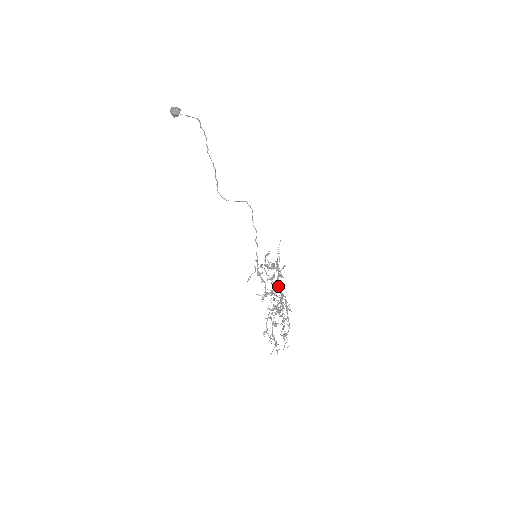
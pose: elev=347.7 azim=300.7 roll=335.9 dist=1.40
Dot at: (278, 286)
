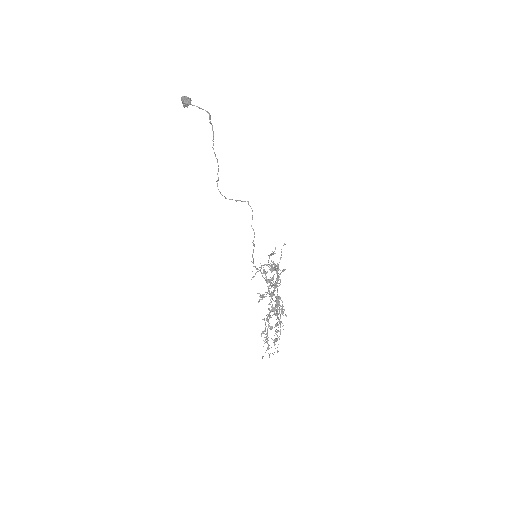
Dot at: occluded
